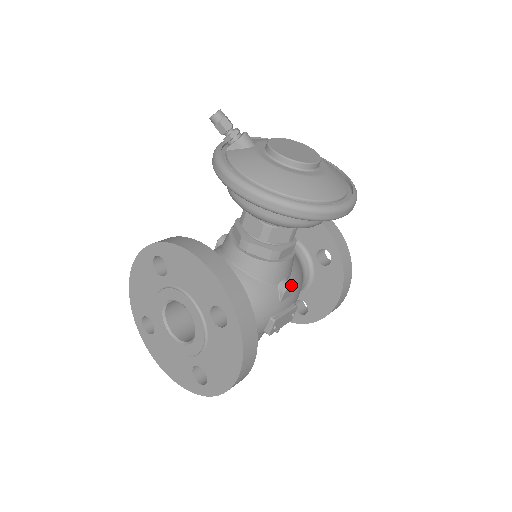
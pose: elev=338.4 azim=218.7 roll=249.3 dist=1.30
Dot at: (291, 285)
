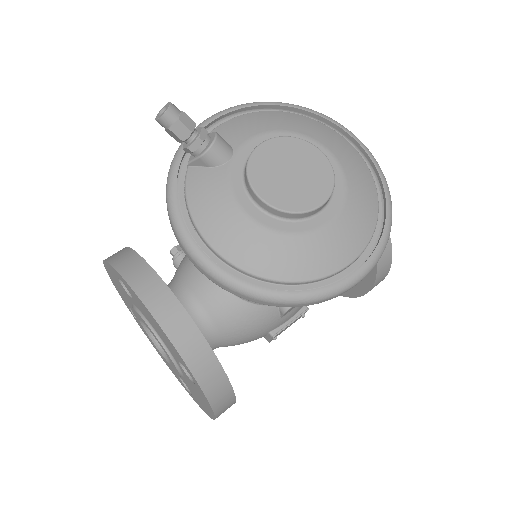
Dot at: occluded
